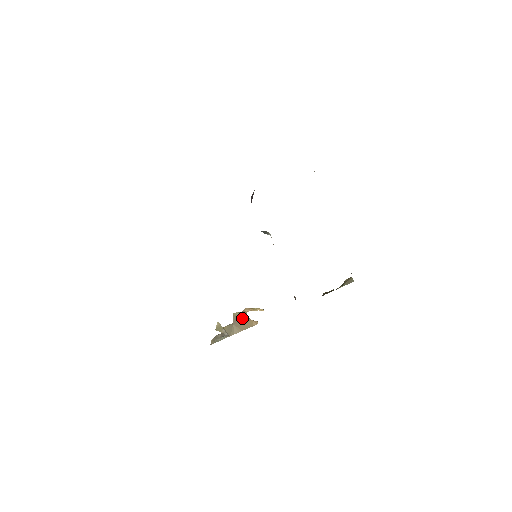
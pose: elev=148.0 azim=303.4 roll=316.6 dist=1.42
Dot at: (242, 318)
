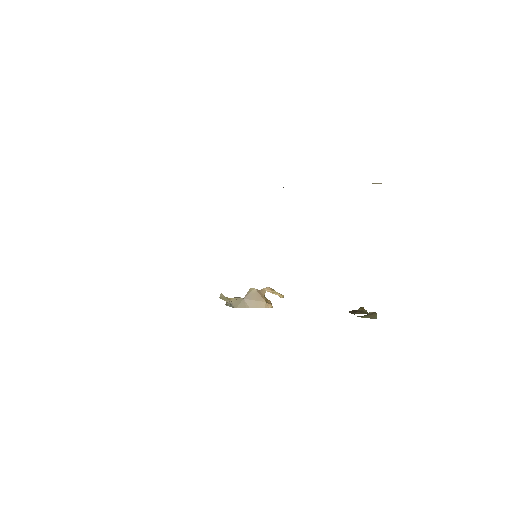
Dot at: (256, 296)
